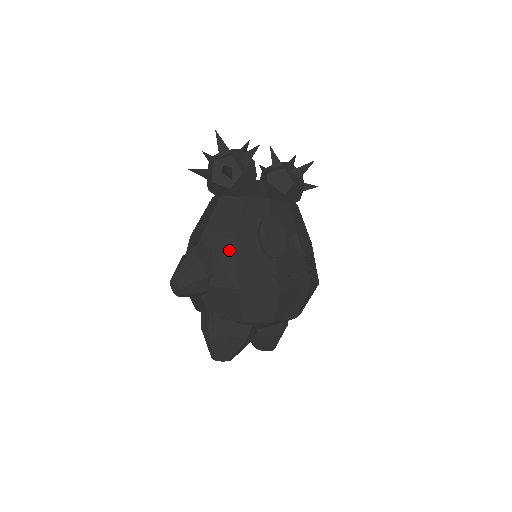
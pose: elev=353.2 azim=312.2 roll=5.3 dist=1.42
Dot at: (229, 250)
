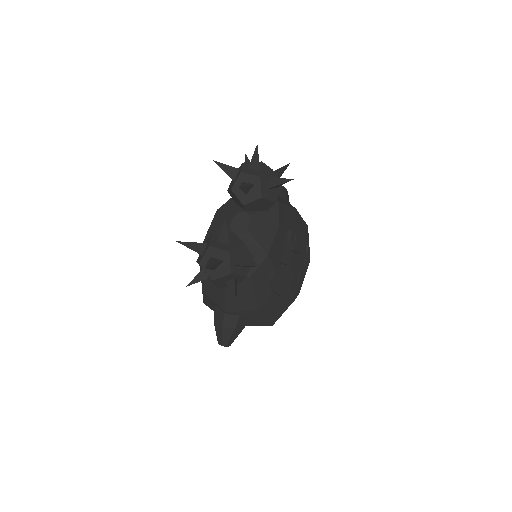
Dot at: (255, 314)
